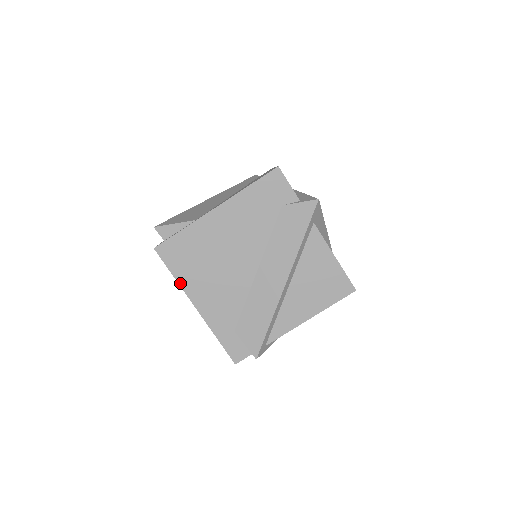
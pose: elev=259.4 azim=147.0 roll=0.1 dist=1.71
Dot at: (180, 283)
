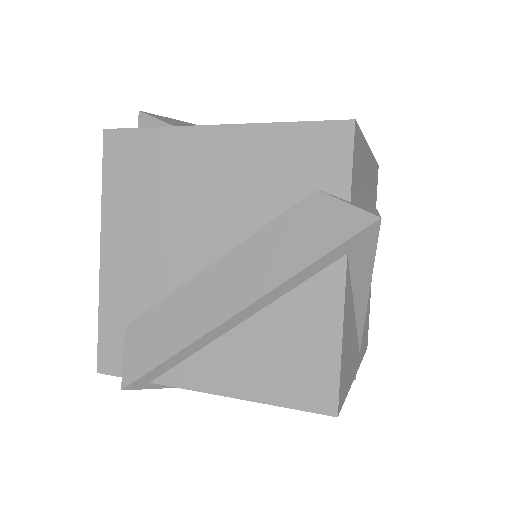
Dot at: (104, 203)
